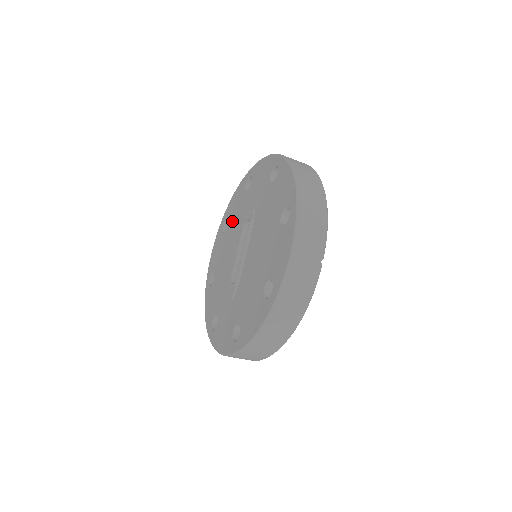
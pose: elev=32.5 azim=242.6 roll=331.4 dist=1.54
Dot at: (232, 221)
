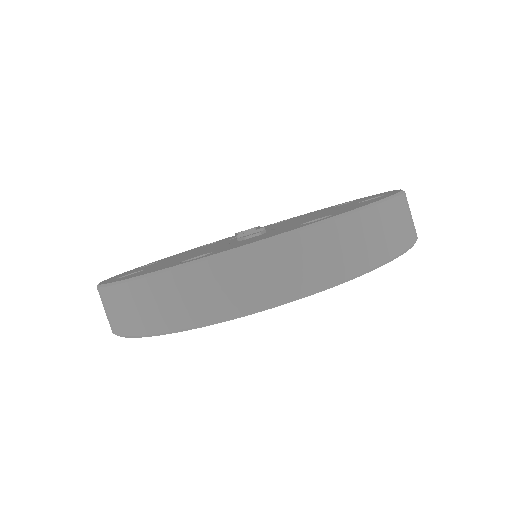
Dot at: occluded
